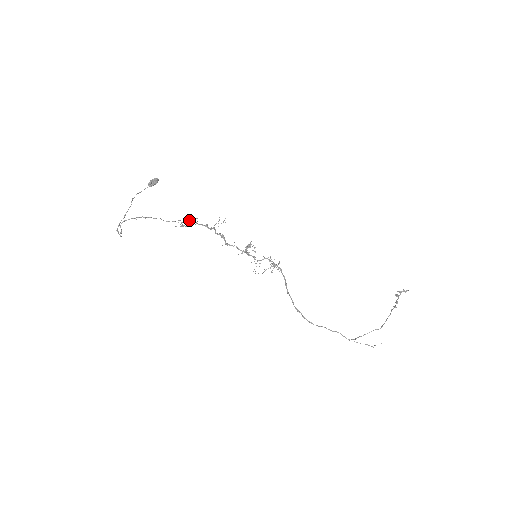
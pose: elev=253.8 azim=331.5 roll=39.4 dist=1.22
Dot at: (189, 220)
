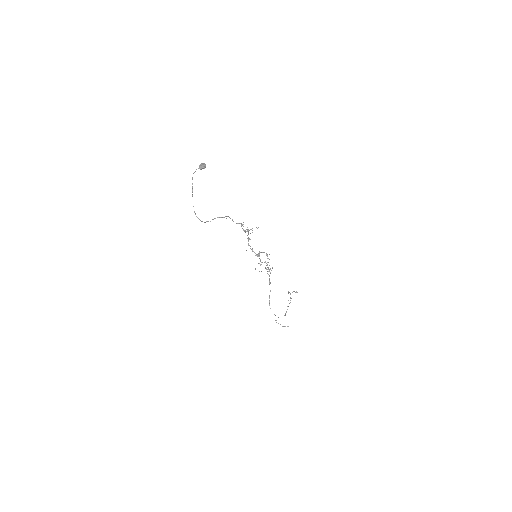
Dot at: occluded
